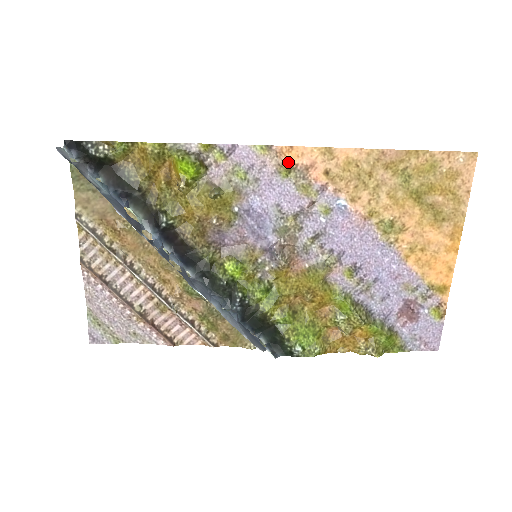
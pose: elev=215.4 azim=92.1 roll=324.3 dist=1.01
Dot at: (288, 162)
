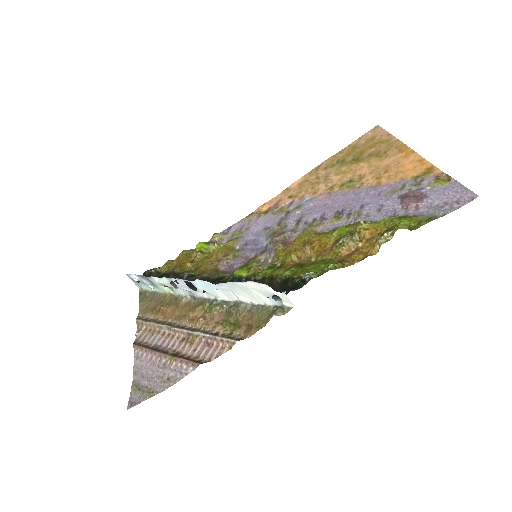
Dot at: (265, 211)
